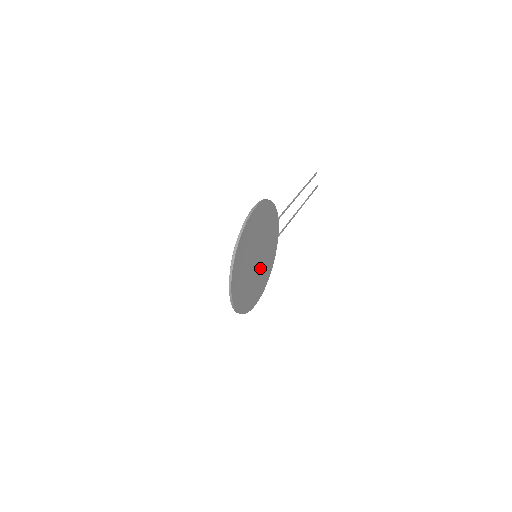
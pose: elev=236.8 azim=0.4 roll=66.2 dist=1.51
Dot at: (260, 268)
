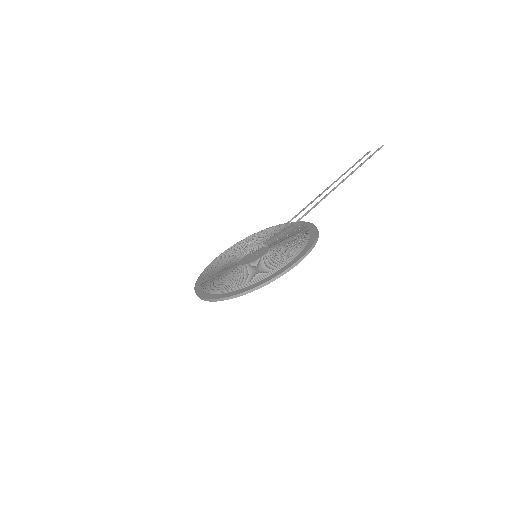
Dot at: occluded
